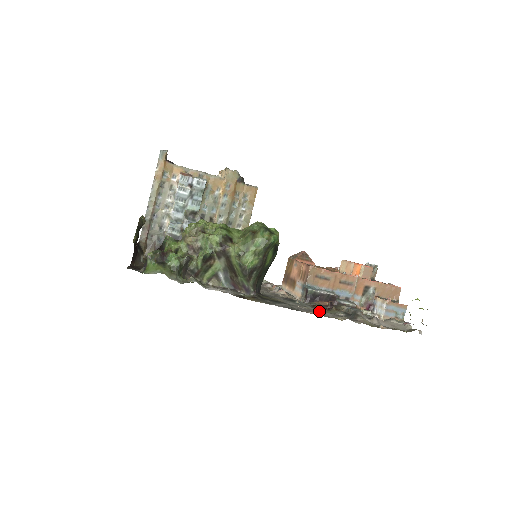
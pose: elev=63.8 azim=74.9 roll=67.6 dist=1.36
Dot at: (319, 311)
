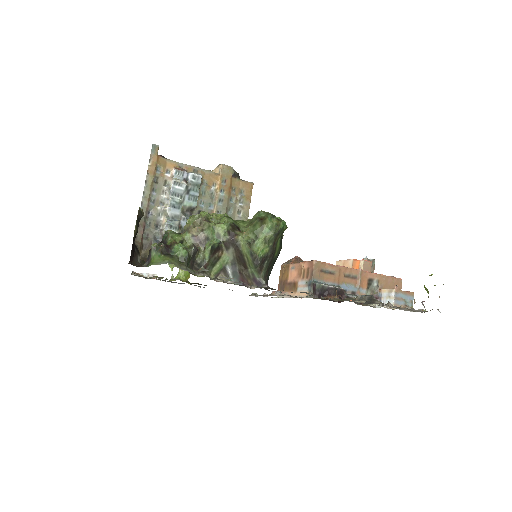
Dot at: (335, 300)
